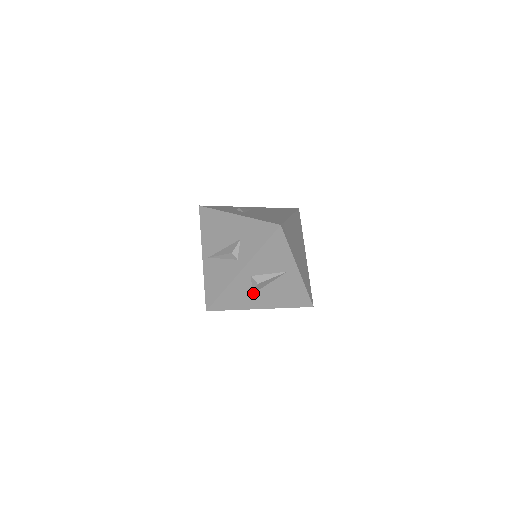
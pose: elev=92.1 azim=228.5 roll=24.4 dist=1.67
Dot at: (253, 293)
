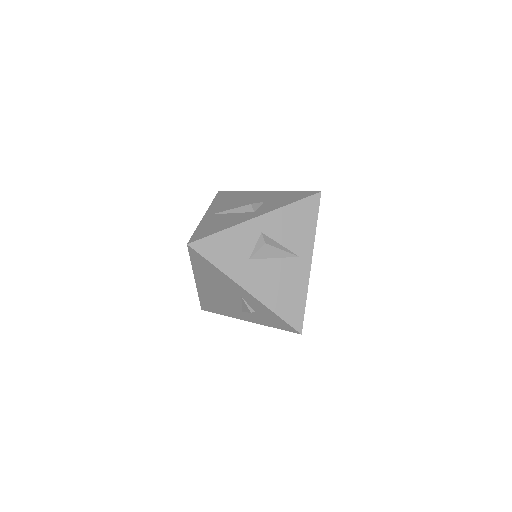
Dot at: (250, 259)
